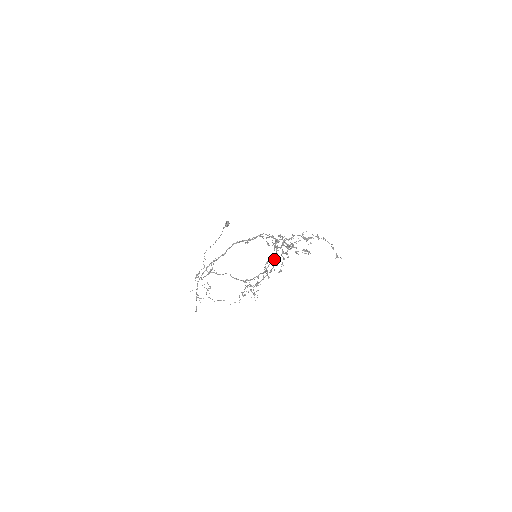
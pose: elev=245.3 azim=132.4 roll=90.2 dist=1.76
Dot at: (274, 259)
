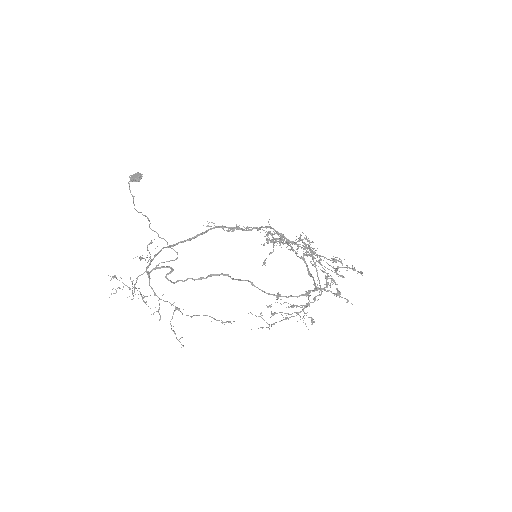
Dot at: occluded
